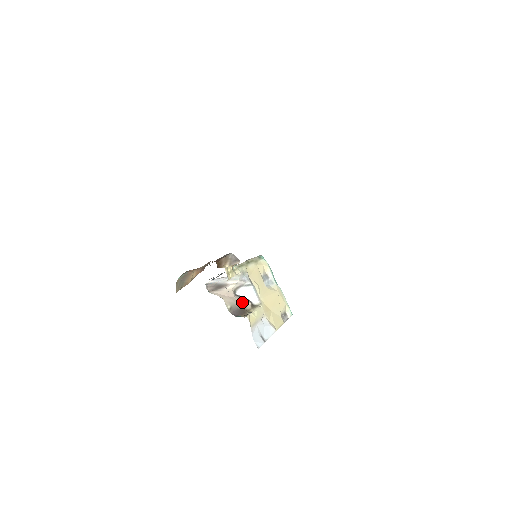
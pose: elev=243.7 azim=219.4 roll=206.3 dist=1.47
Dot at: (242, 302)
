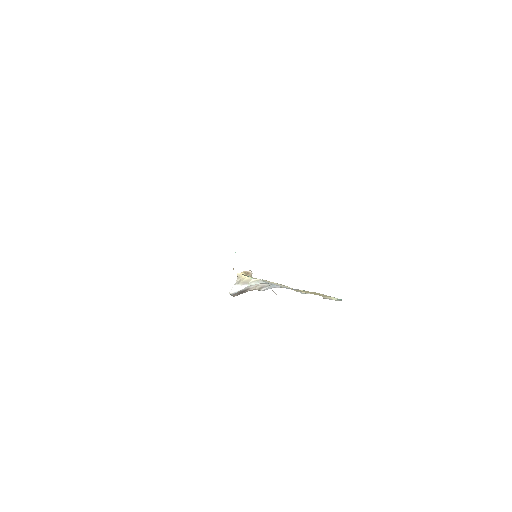
Dot at: occluded
